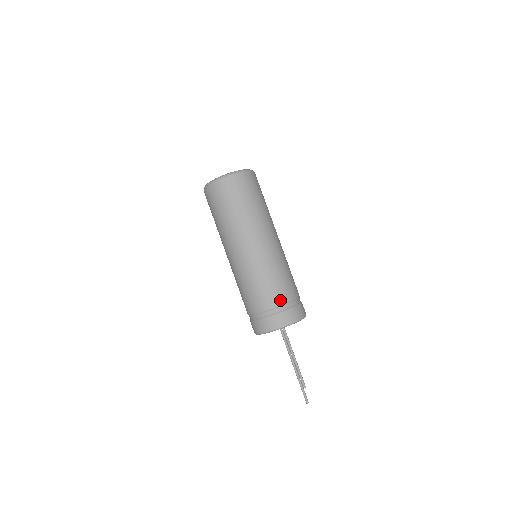
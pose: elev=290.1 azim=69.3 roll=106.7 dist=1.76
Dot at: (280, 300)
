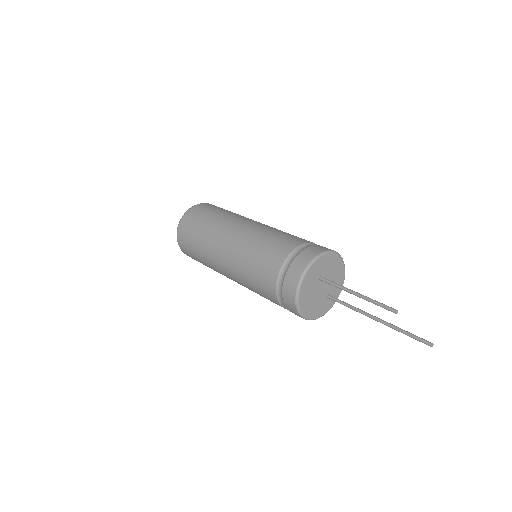
Dot at: (289, 248)
